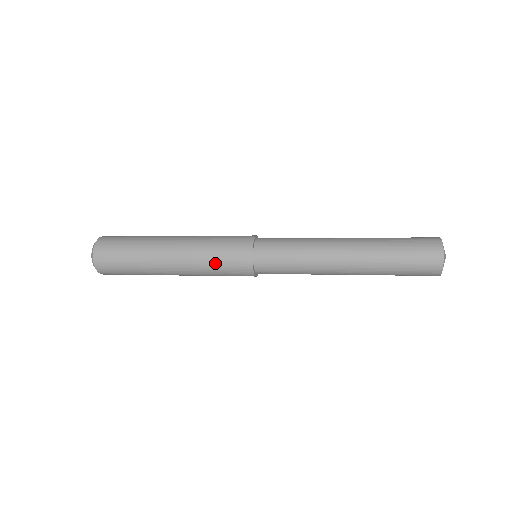
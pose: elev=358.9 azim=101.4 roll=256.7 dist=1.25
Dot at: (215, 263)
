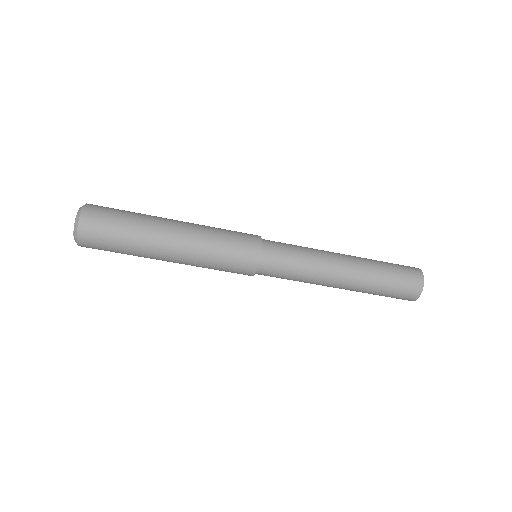
Dot at: (221, 250)
